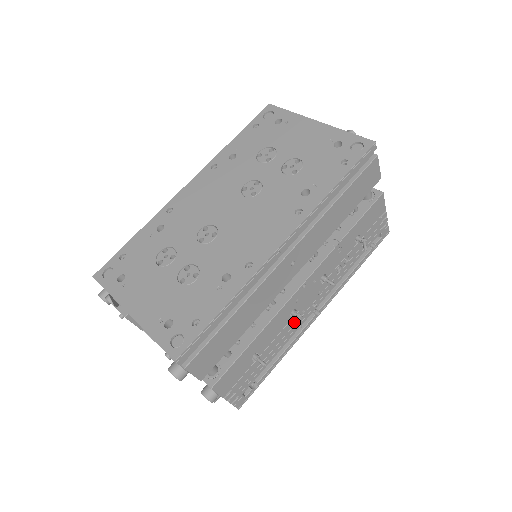
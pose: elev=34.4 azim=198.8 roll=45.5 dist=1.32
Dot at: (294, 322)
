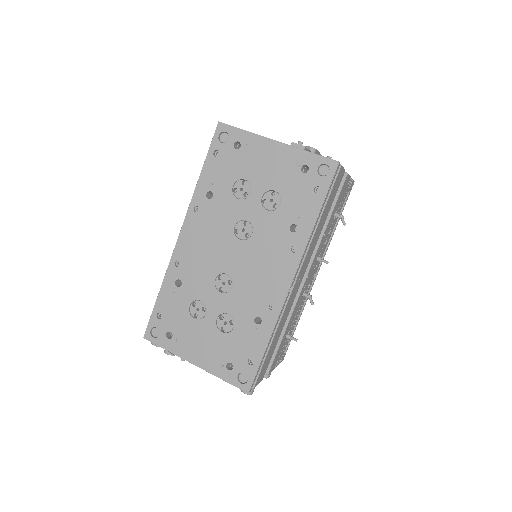
Dot at: occluded
